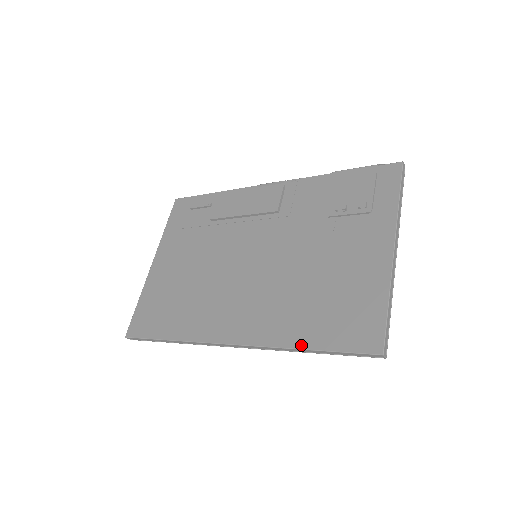
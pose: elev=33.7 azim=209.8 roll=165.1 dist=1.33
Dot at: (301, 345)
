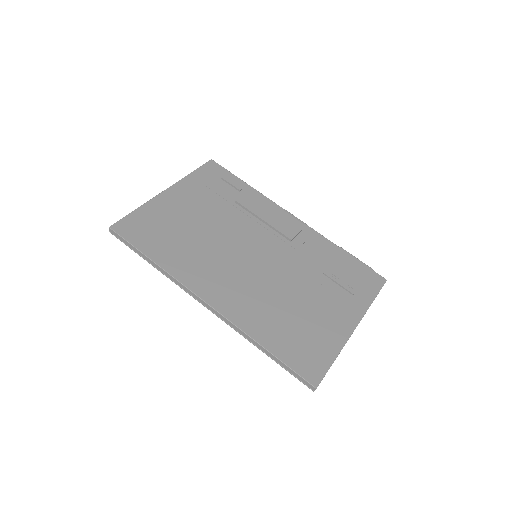
Dot at: (263, 343)
